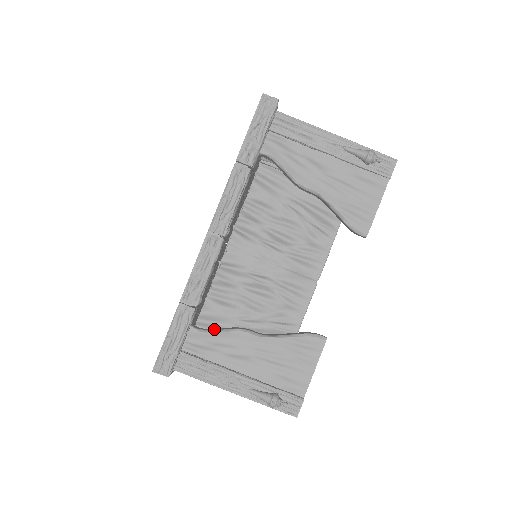
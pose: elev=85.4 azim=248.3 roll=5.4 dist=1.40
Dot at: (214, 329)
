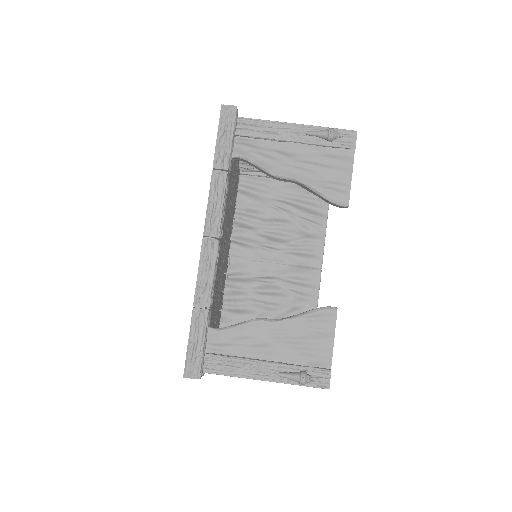
Dot at: (231, 326)
